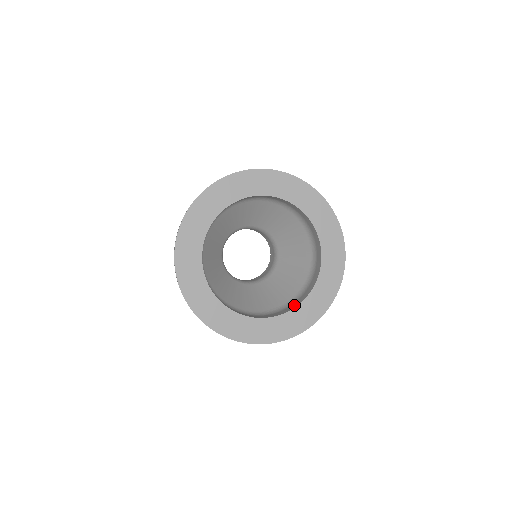
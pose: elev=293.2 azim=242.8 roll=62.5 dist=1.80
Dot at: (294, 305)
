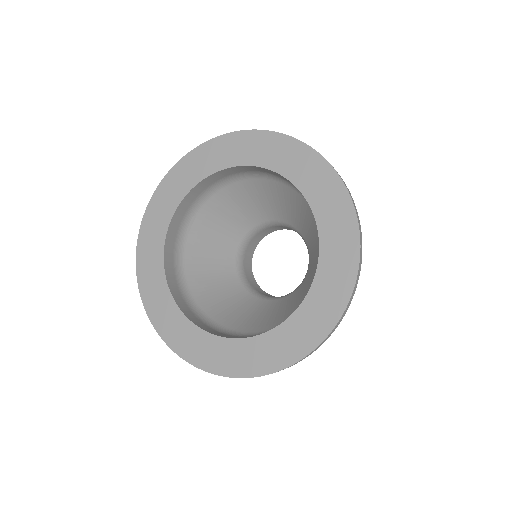
Dot at: occluded
